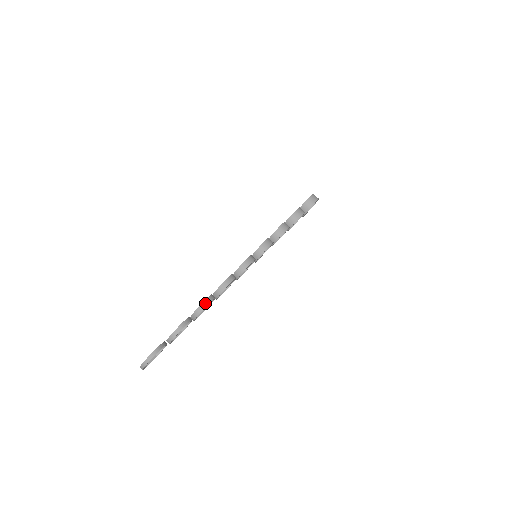
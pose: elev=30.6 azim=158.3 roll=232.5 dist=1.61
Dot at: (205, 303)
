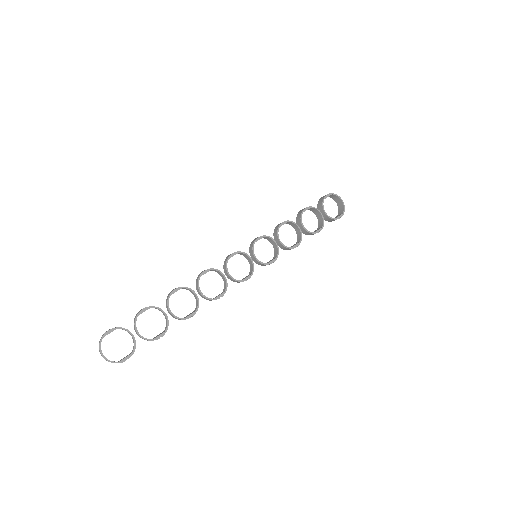
Dot at: (172, 291)
